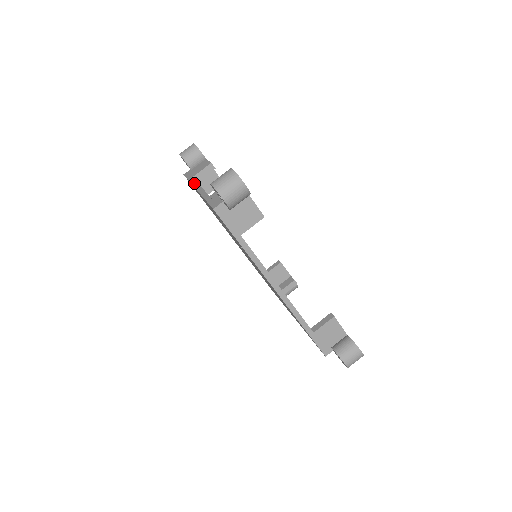
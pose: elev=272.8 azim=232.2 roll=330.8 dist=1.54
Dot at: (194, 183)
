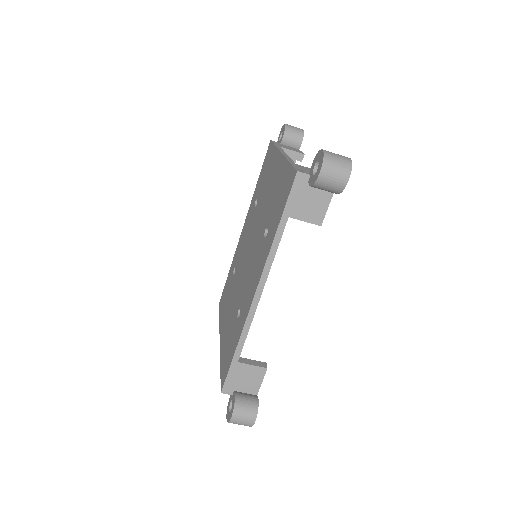
Dot at: (281, 149)
